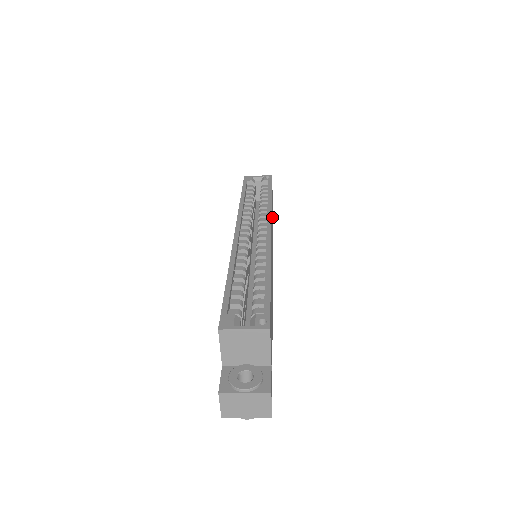
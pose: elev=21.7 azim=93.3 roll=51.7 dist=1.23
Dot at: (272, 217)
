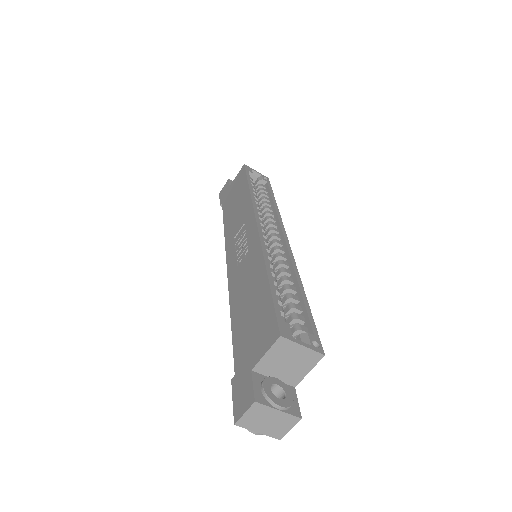
Dot at: occluded
